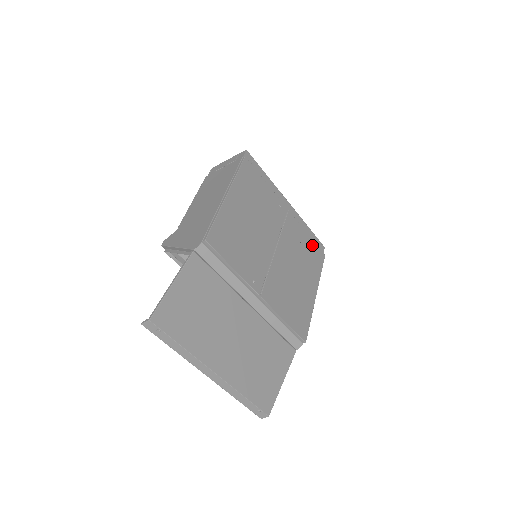
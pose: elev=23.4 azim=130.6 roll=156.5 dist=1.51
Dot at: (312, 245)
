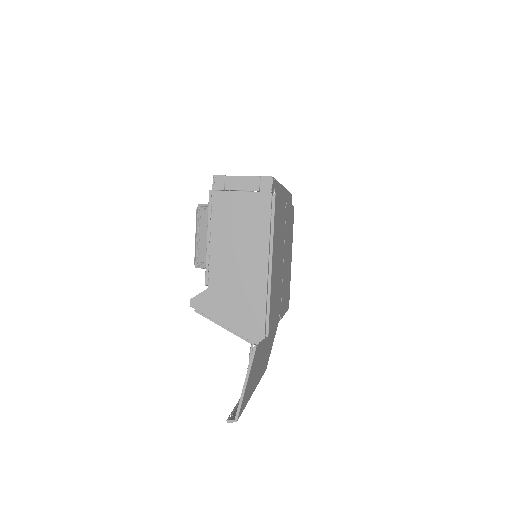
Dot at: (291, 211)
